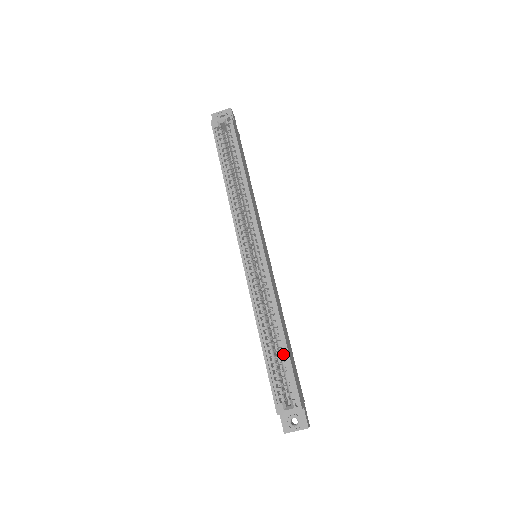
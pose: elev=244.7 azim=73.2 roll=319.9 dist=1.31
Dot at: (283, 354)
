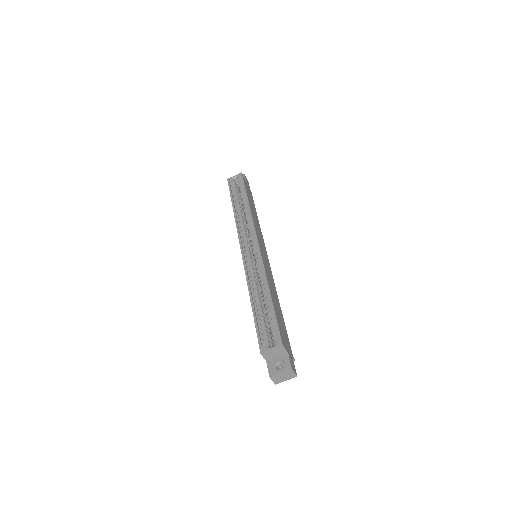
Dot at: occluded
